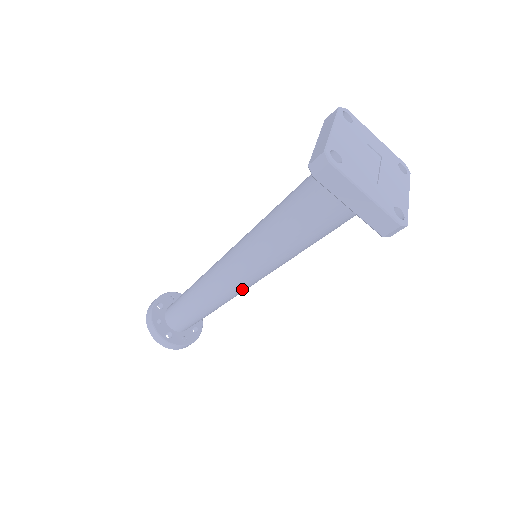
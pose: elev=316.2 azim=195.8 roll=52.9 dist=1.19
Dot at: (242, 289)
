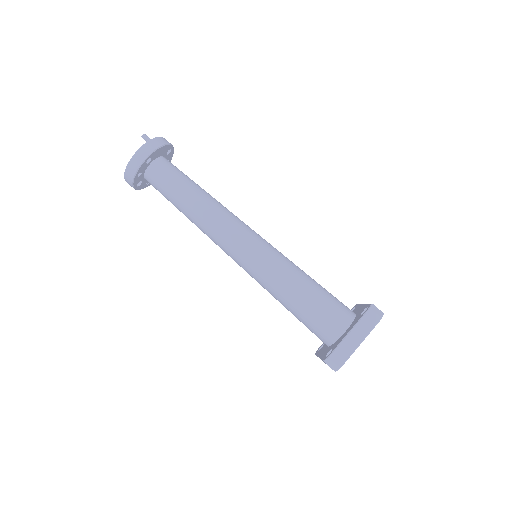
Dot at: occluded
